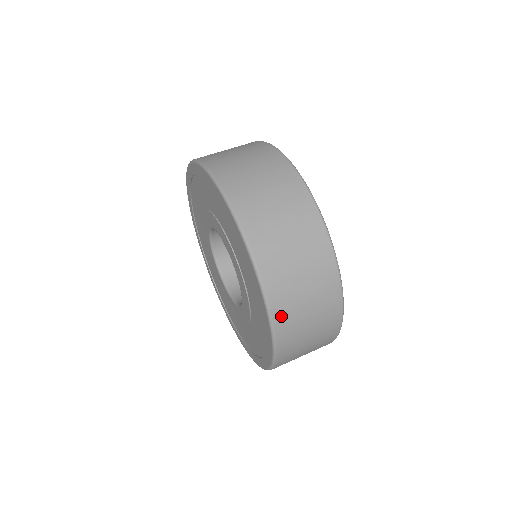
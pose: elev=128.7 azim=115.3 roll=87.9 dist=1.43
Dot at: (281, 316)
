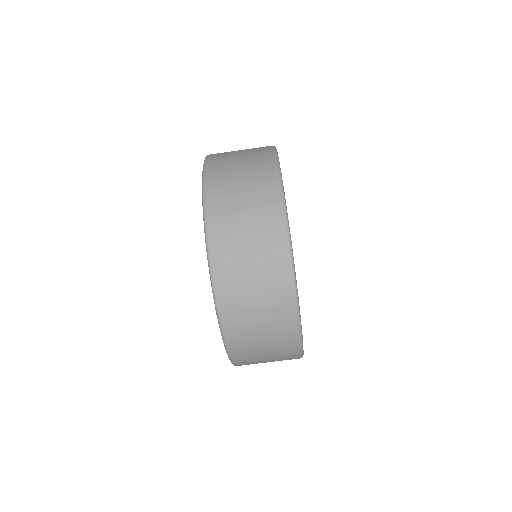
Dot at: occluded
